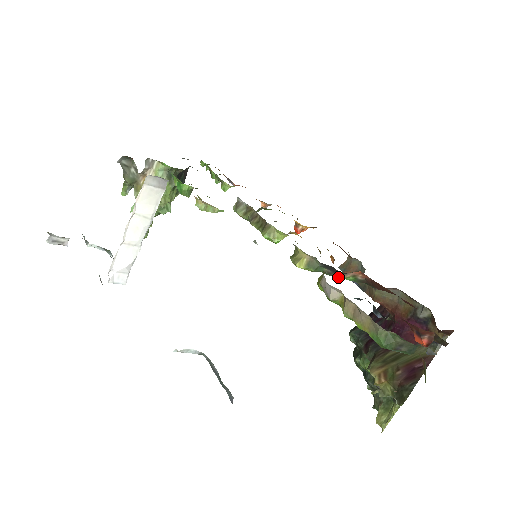
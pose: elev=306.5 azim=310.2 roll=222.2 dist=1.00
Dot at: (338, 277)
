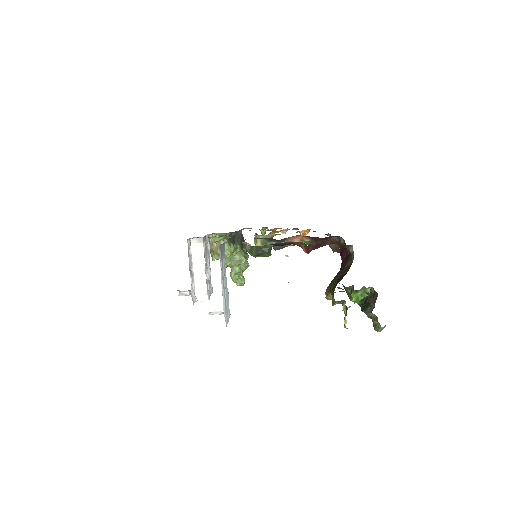
Dot at: (290, 245)
